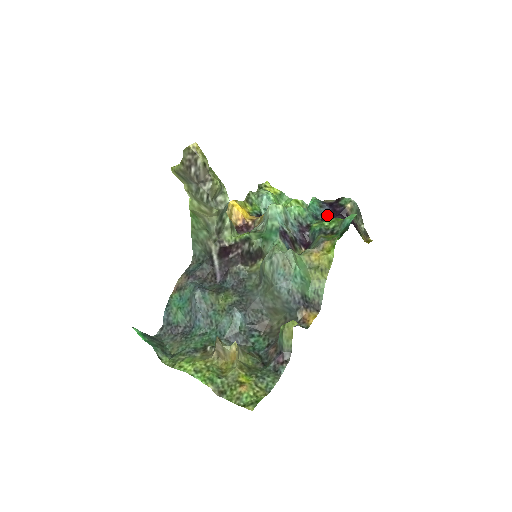
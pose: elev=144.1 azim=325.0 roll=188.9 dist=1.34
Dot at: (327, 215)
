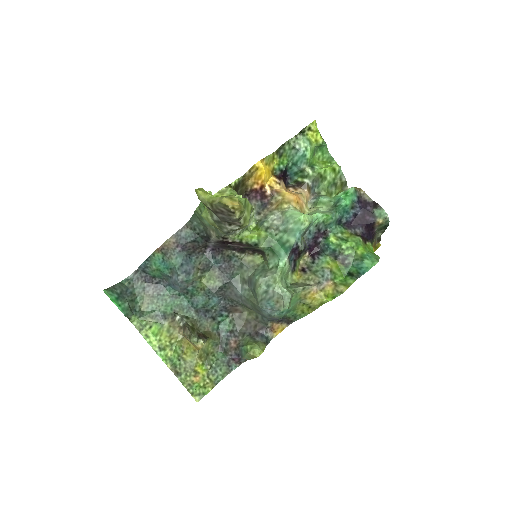
Dot at: (353, 219)
